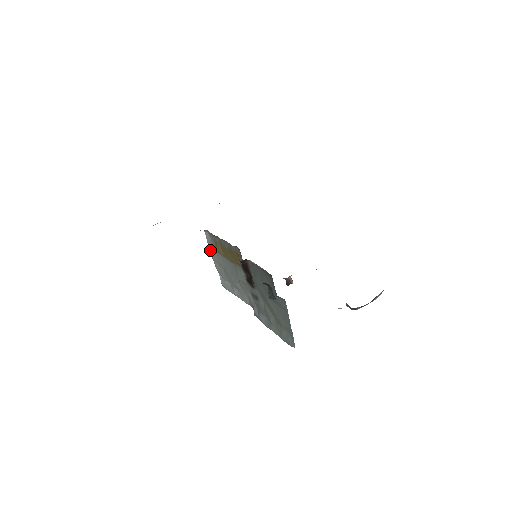
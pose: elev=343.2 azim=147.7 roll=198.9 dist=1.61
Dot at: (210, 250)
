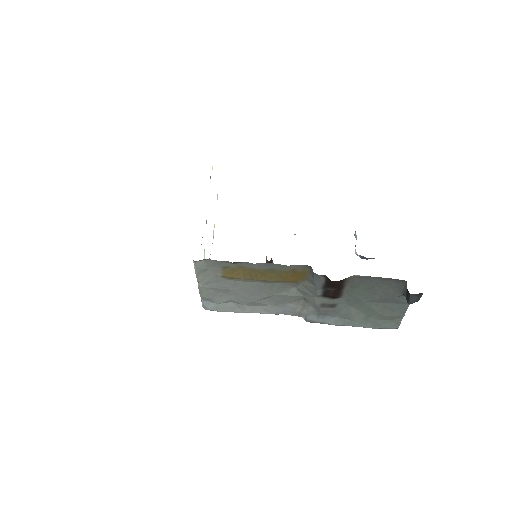
Dot at: (200, 280)
